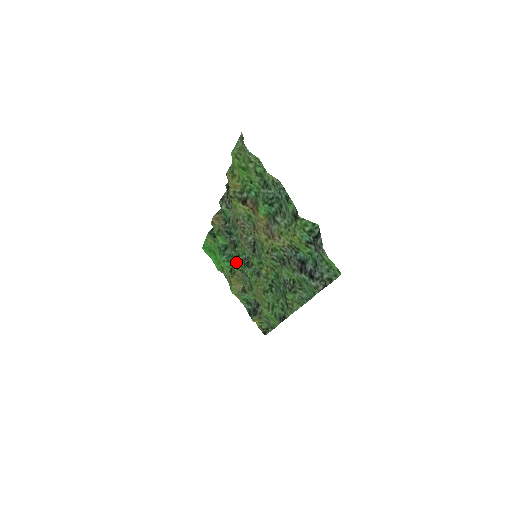
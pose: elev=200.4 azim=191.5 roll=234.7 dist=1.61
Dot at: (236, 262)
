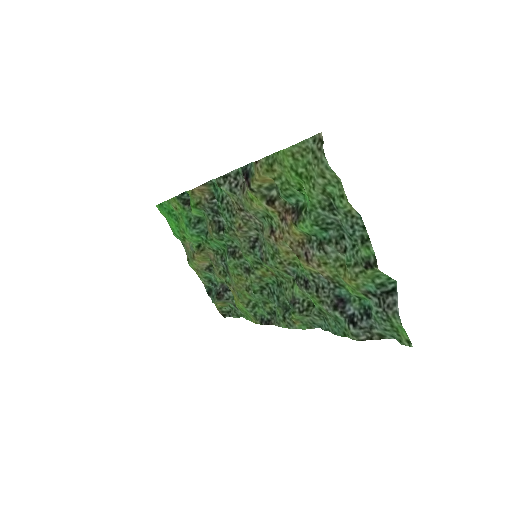
Dot at: (212, 242)
